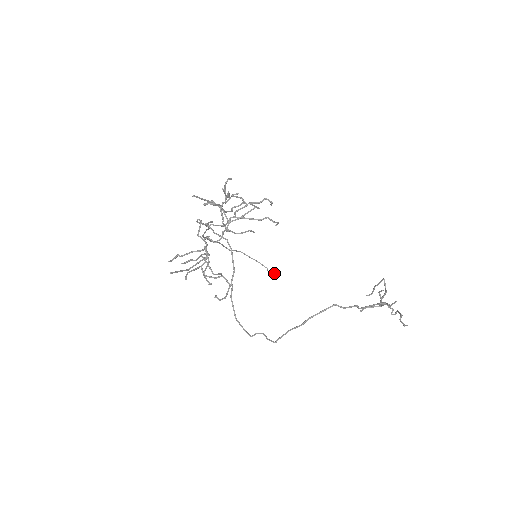
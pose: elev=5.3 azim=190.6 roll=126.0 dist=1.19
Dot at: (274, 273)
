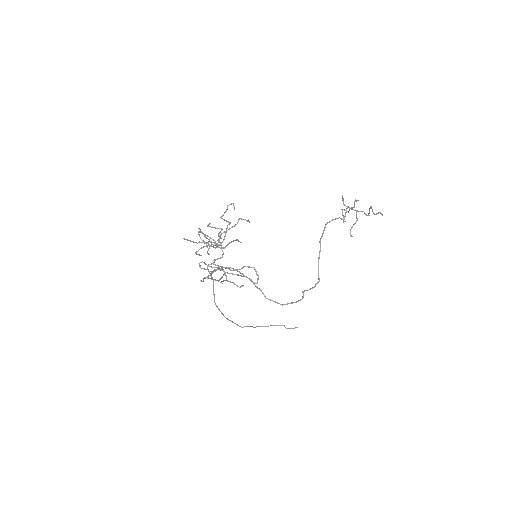
Dot at: (292, 328)
